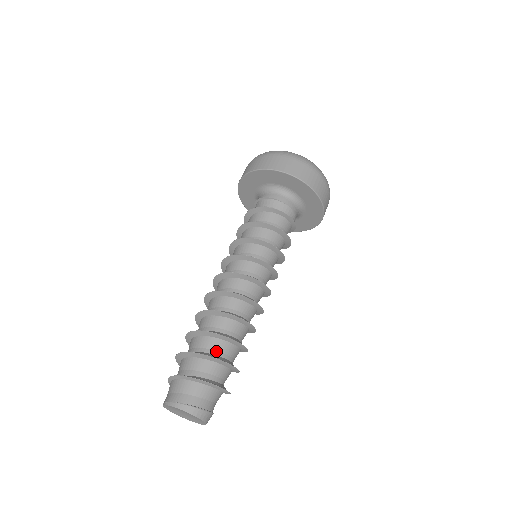
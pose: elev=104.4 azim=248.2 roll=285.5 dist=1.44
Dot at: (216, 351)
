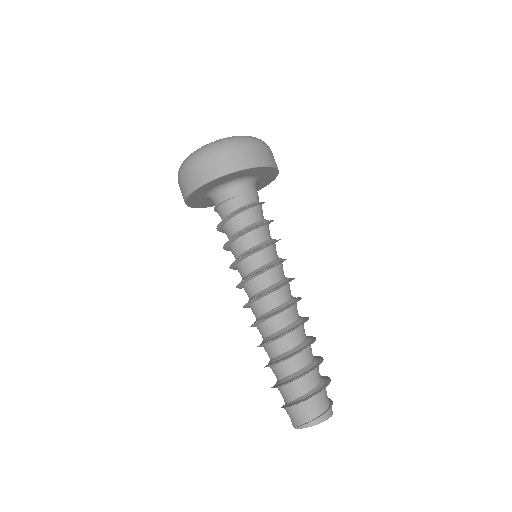
Dot at: (299, 366)
